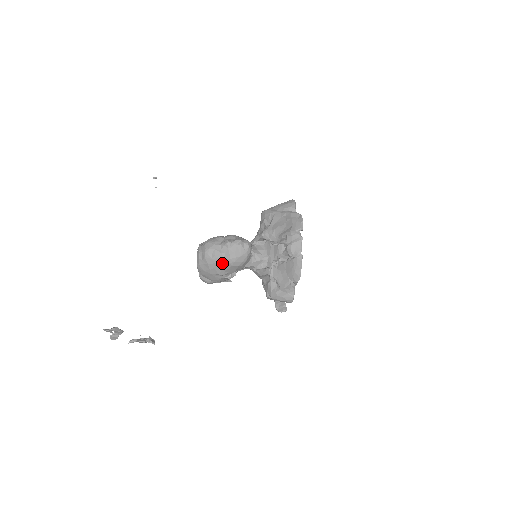
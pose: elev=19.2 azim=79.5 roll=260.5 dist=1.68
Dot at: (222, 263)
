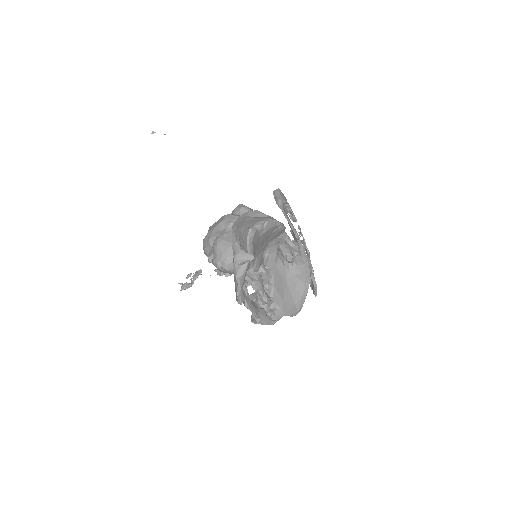
Dot at: occluded
